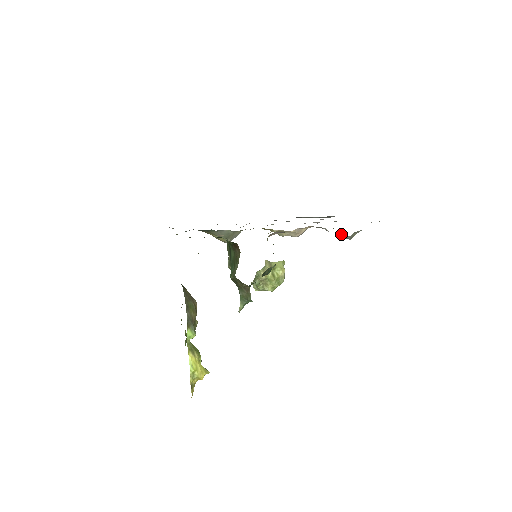
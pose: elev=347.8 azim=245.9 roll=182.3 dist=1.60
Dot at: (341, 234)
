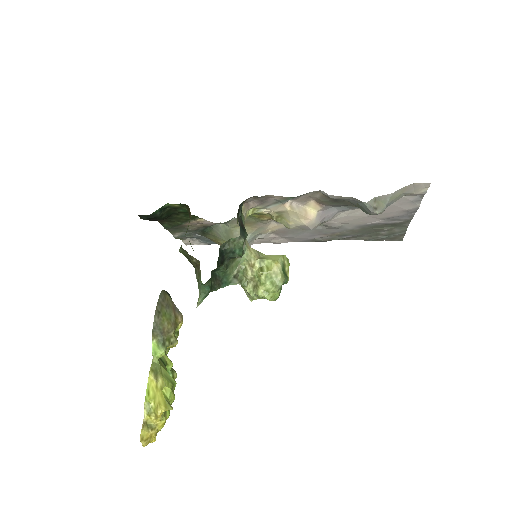
Dot at: (361, 207)
